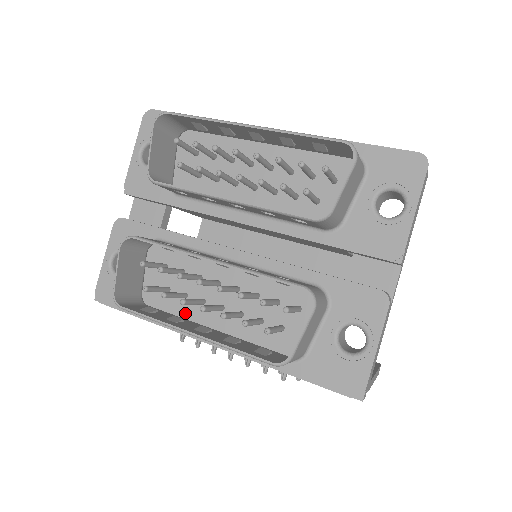
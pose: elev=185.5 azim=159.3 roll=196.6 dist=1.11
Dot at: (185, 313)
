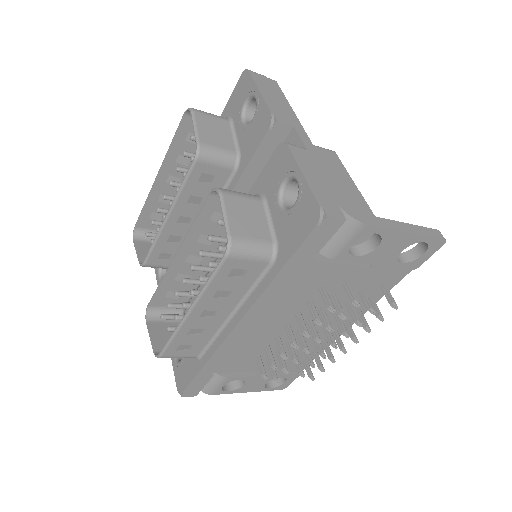
Dot at: occluded
